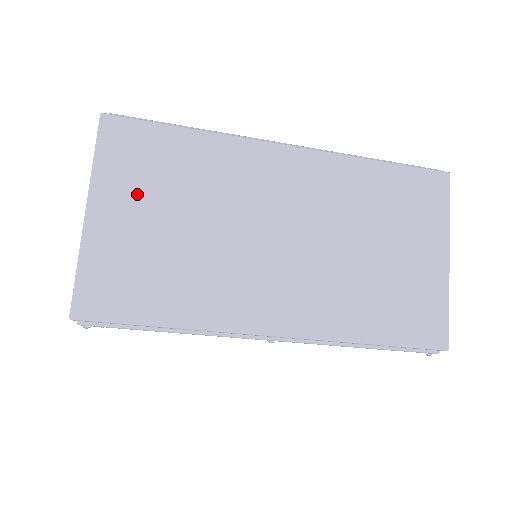
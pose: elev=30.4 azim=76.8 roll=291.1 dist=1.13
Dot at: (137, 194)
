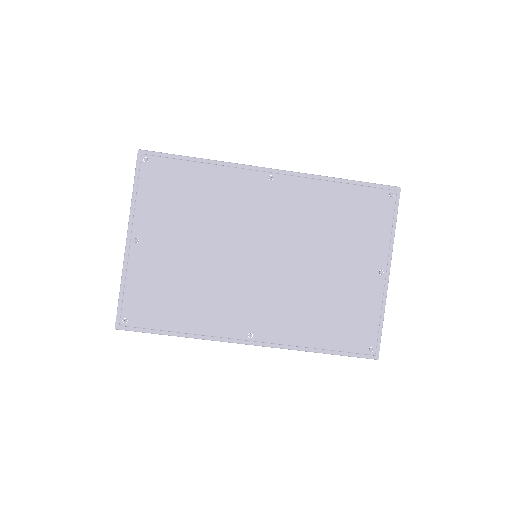
Dot at: occluded
